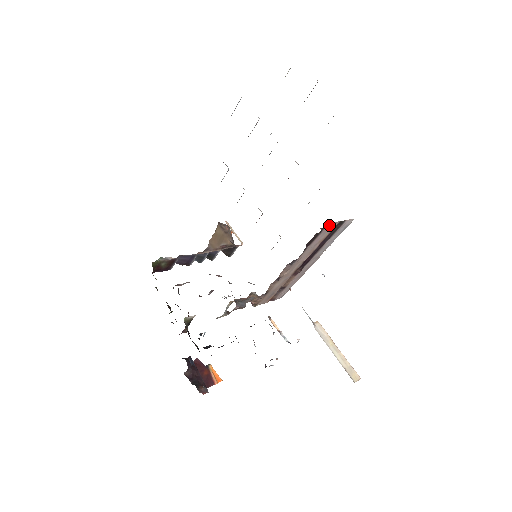
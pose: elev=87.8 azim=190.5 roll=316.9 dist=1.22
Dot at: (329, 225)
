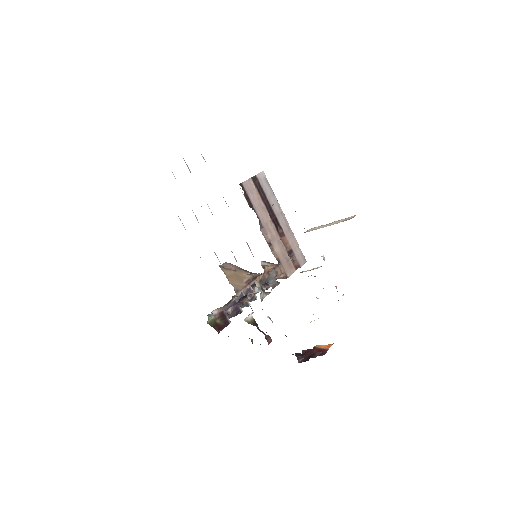
Dot at: (245, 184)
